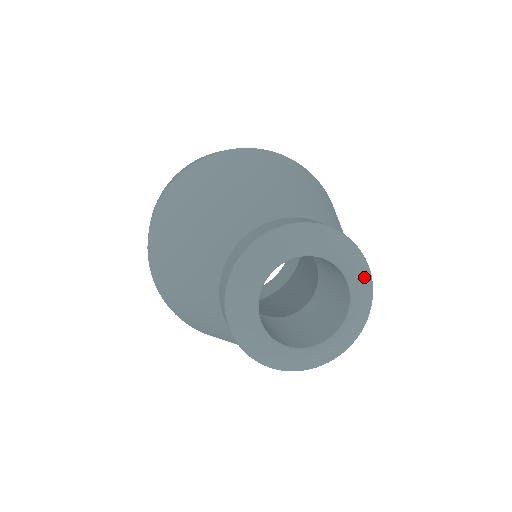
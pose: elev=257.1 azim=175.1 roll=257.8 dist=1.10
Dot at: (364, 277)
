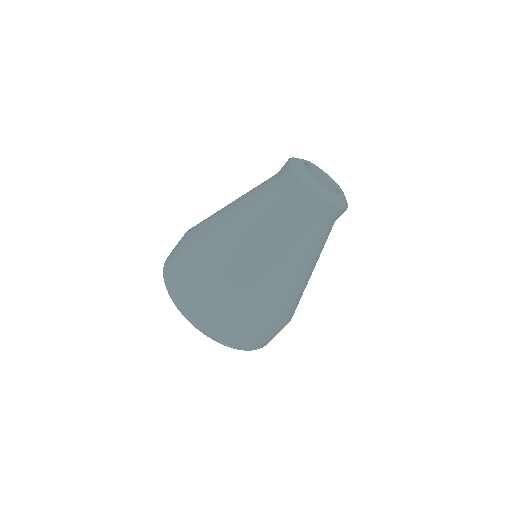
Dot at: occluded
